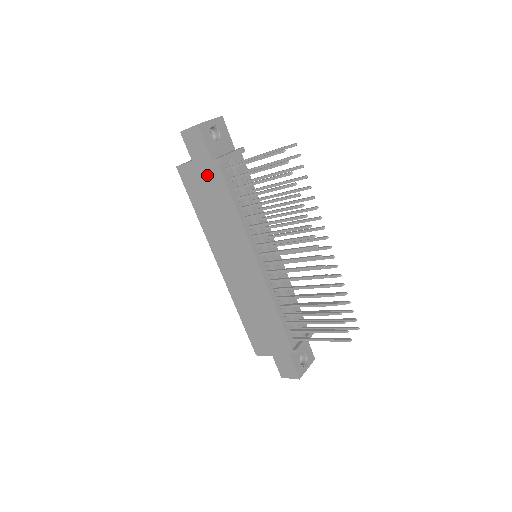
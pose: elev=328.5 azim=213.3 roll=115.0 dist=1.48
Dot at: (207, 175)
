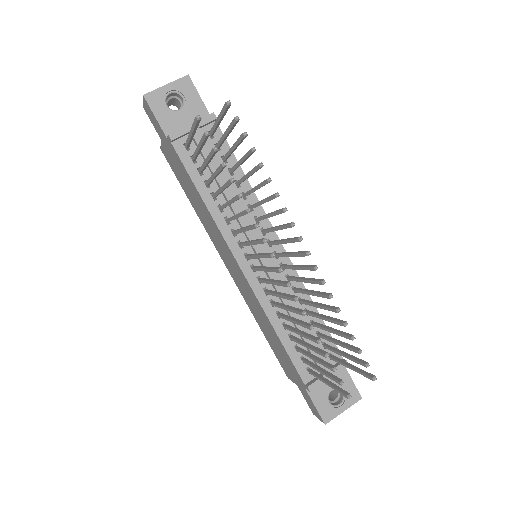
Dot at: (173, 157)
